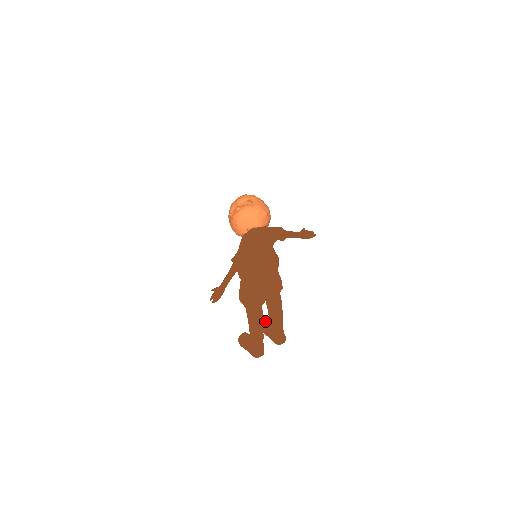
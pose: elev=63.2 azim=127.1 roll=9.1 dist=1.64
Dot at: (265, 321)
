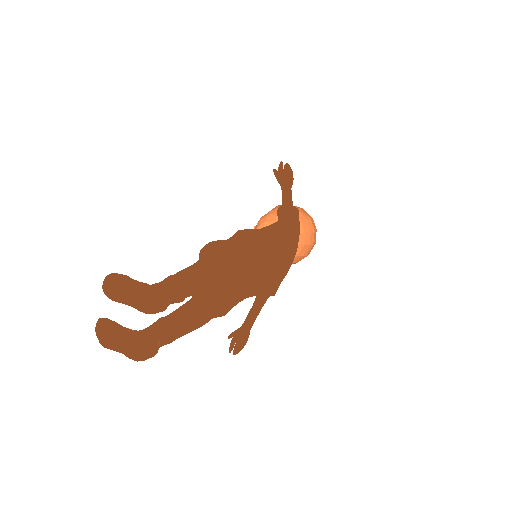
Dot at: (105, 277)
